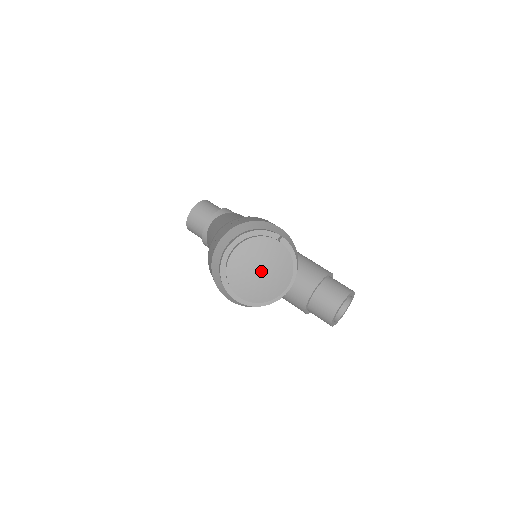
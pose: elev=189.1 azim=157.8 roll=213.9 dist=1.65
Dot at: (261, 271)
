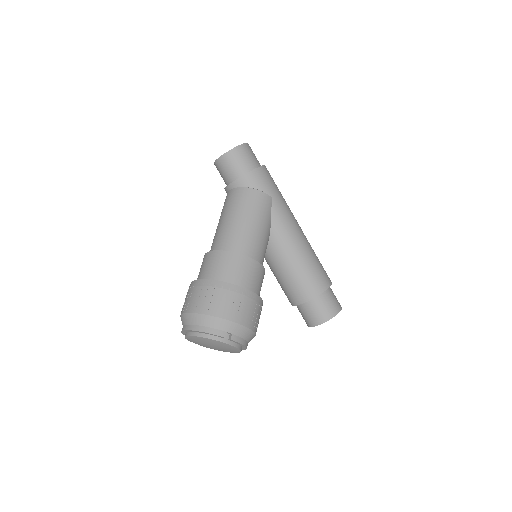
Dot at: (212, 347)
